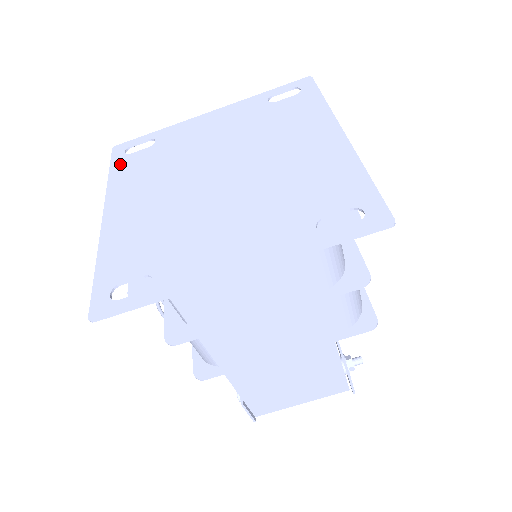
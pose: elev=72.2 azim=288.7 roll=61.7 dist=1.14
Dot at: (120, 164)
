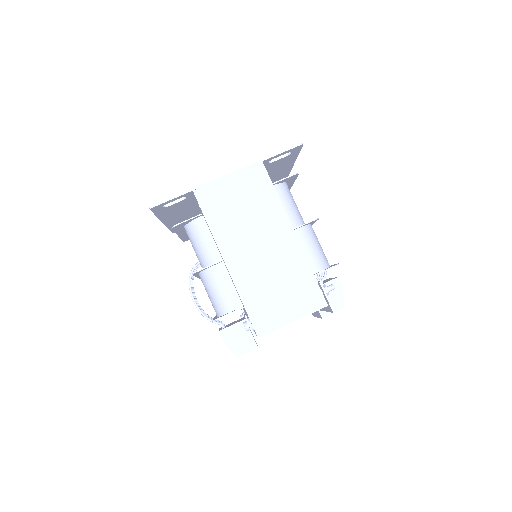
Dot at: occluded
